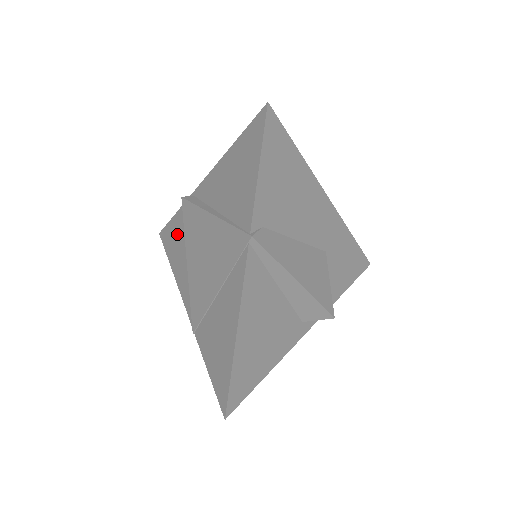
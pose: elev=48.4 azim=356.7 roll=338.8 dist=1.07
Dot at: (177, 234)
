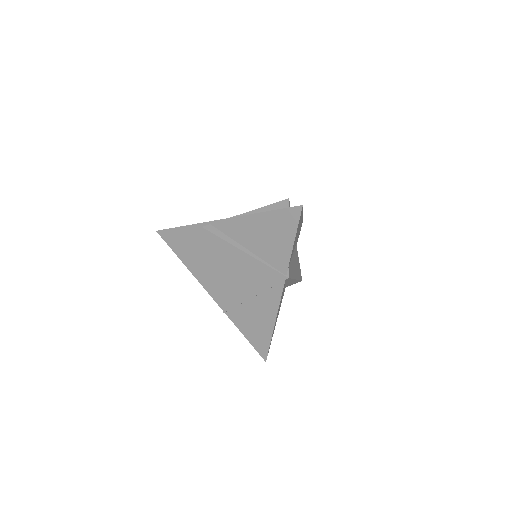
Dot at: (189, 243)
